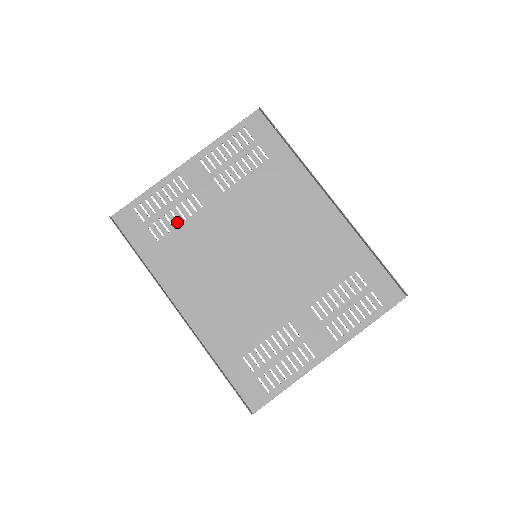
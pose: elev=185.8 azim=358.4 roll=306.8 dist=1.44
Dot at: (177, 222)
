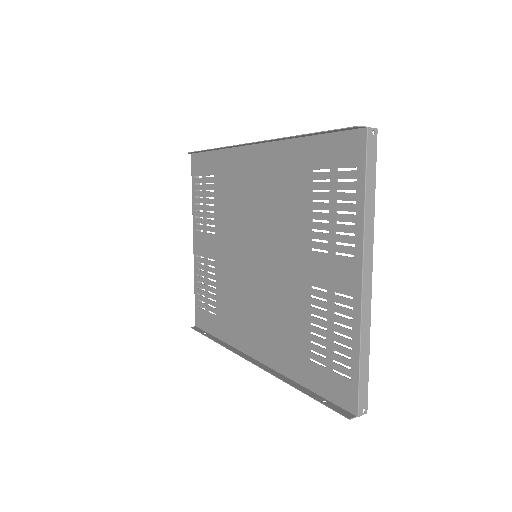
Dot at: (214, 289)
